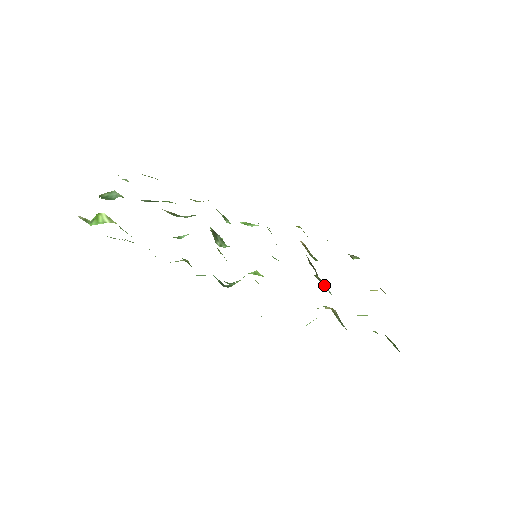
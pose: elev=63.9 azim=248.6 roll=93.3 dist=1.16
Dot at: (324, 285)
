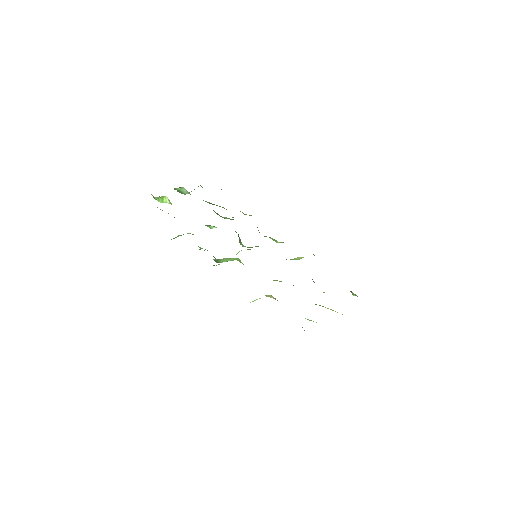
Dot at: occluded
